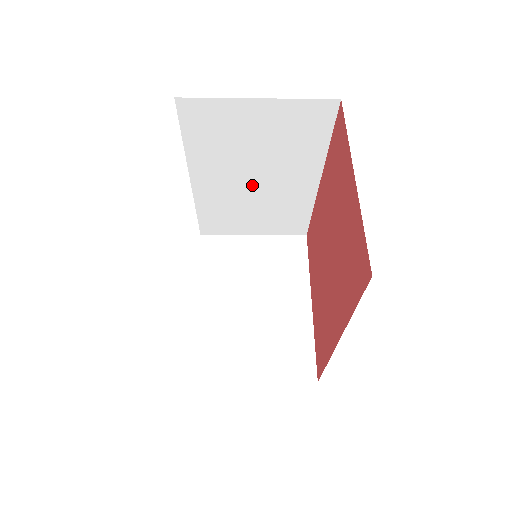
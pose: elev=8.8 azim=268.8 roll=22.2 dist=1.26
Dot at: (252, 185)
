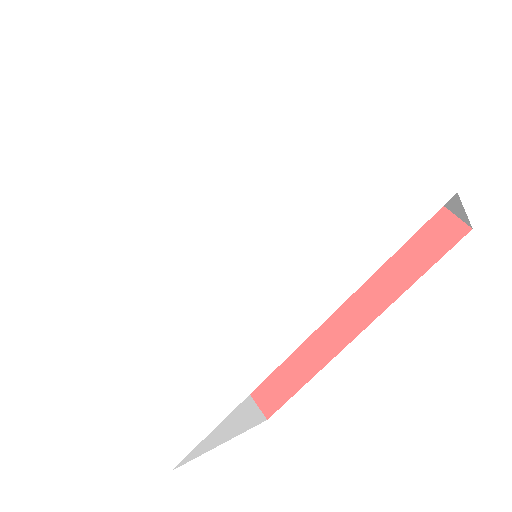
Dot at: occluded
